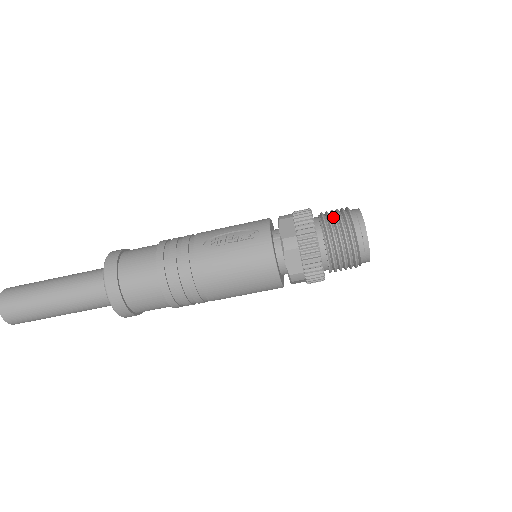
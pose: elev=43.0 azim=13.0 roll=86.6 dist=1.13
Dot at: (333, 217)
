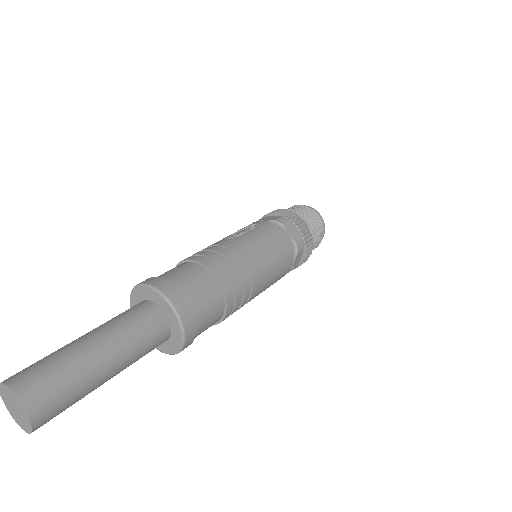
Dot at: occluded
